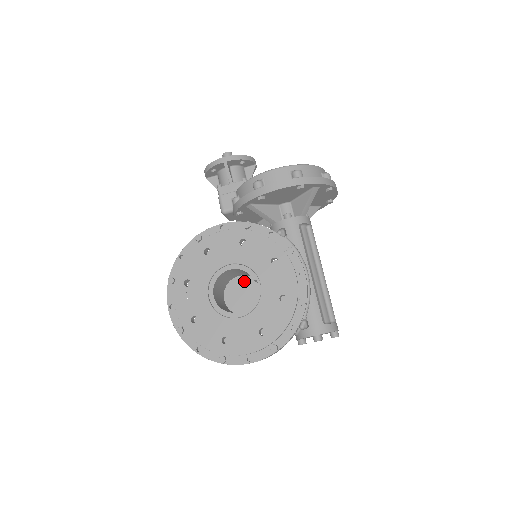
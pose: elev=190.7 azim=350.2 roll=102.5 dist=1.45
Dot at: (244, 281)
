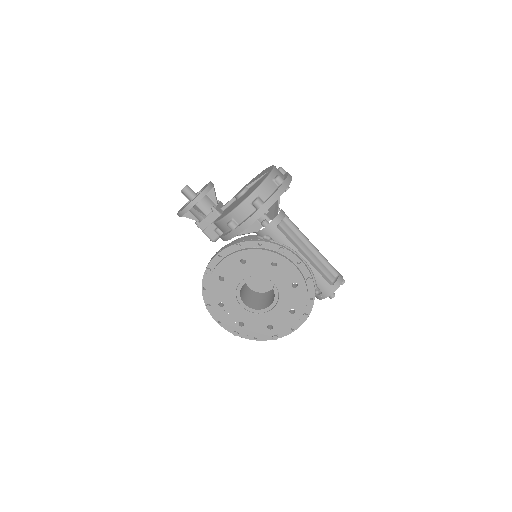
Dot at: occluded
